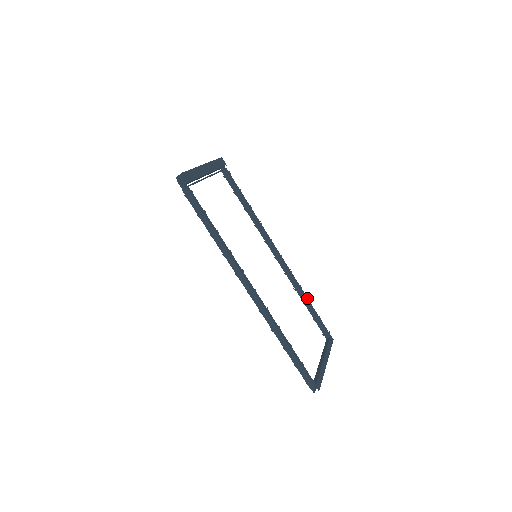
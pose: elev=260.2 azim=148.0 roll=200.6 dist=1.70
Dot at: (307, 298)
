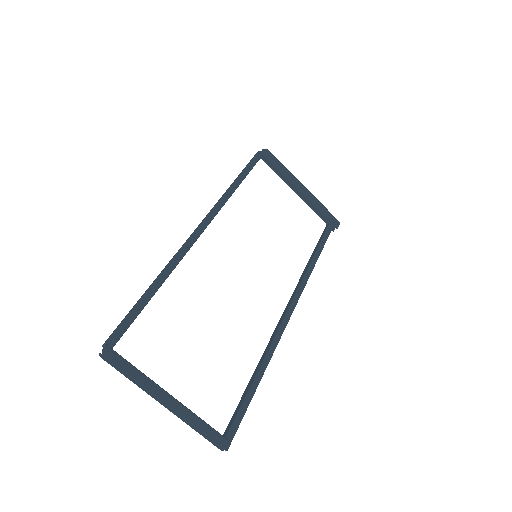
Dot at: (263, 372)
